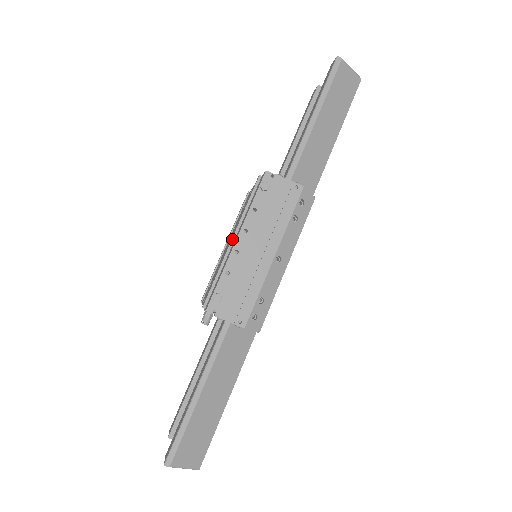
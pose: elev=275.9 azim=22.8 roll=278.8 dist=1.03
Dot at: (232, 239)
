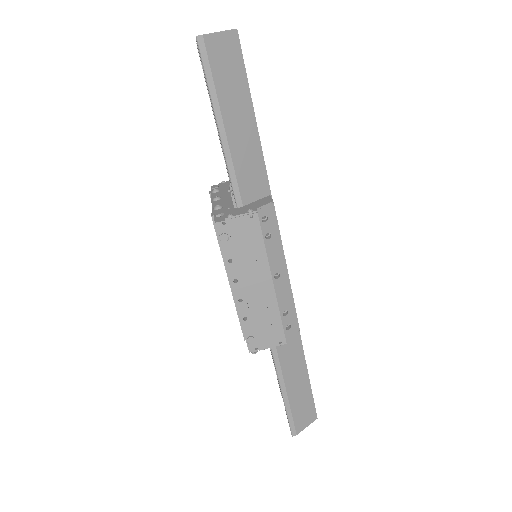
Dot at: (229, 281)
